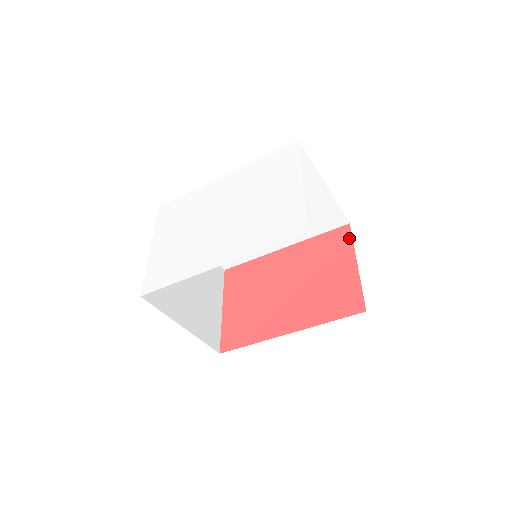
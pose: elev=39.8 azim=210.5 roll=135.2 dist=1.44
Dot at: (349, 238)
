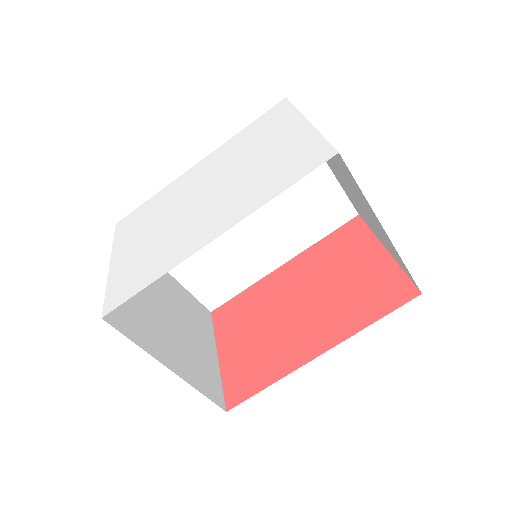
Dot at: (364, 228)
